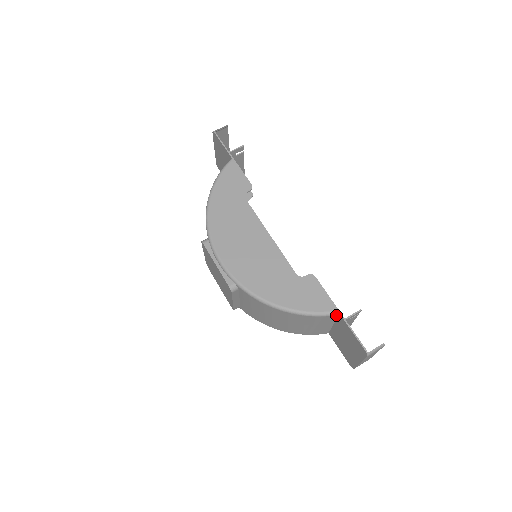
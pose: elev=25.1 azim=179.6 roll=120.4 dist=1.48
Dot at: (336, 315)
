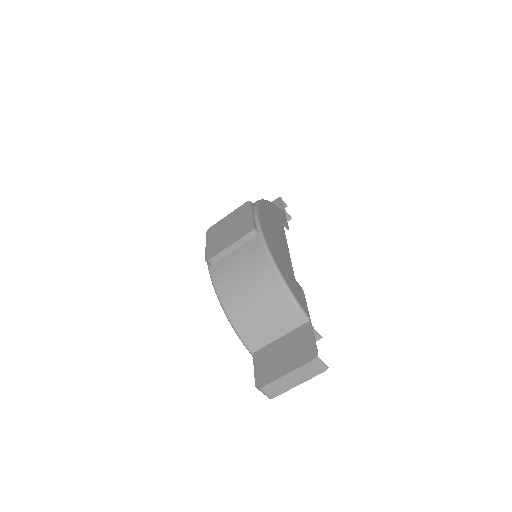
Dot at: (305, 320)
